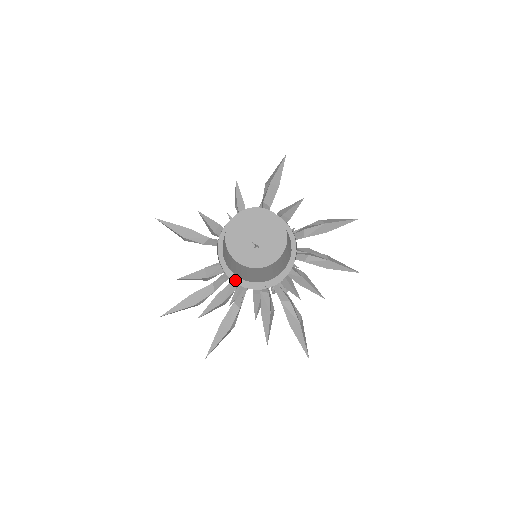
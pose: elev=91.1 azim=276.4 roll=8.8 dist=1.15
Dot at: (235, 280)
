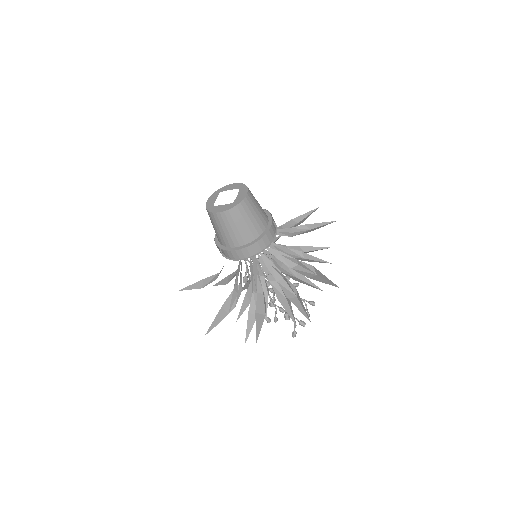
Dot at: (237, 249)
